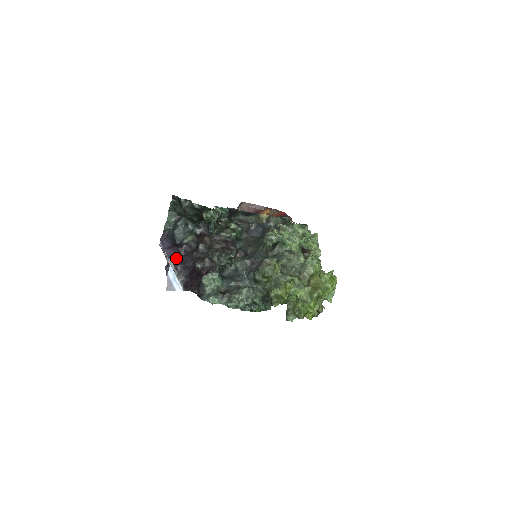
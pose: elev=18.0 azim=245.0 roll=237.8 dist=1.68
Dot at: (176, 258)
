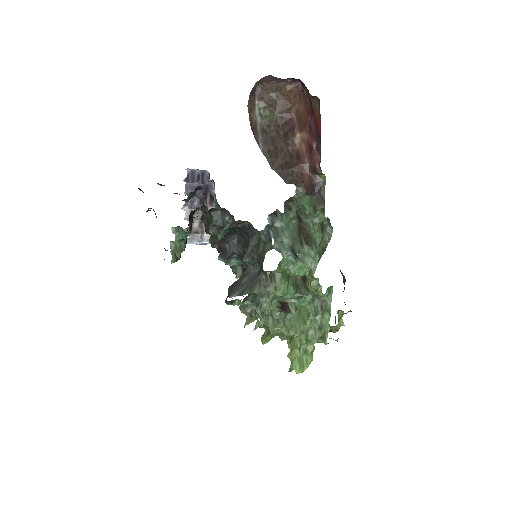
Dot at: occluded
